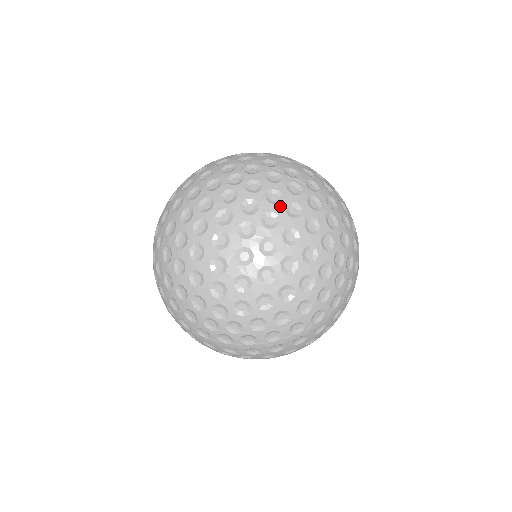
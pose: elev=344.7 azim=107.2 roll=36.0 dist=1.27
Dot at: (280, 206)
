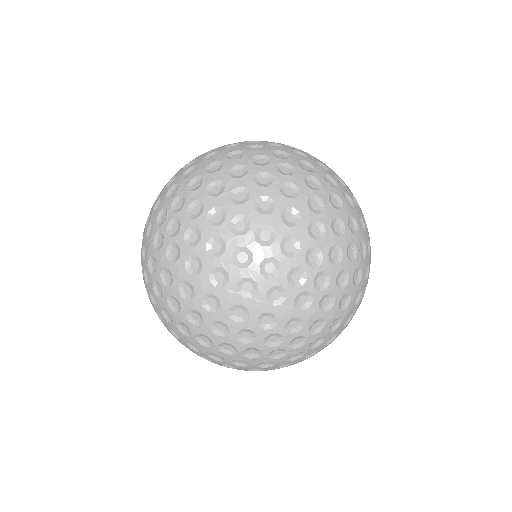
Dot at: occluded
